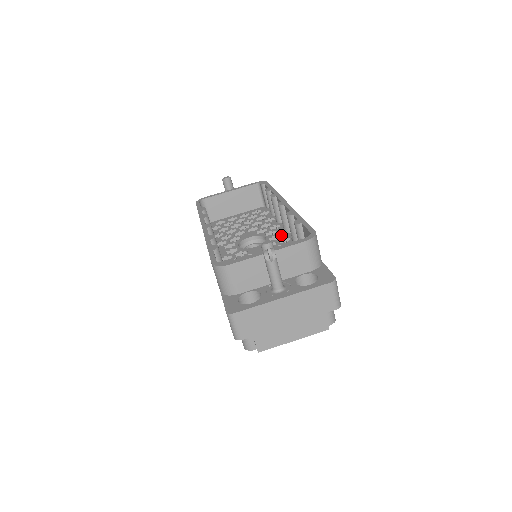
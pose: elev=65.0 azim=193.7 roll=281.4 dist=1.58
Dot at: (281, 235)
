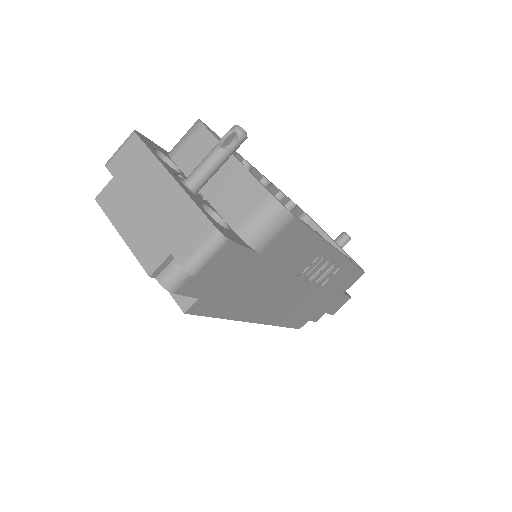
Dot at: occluded
